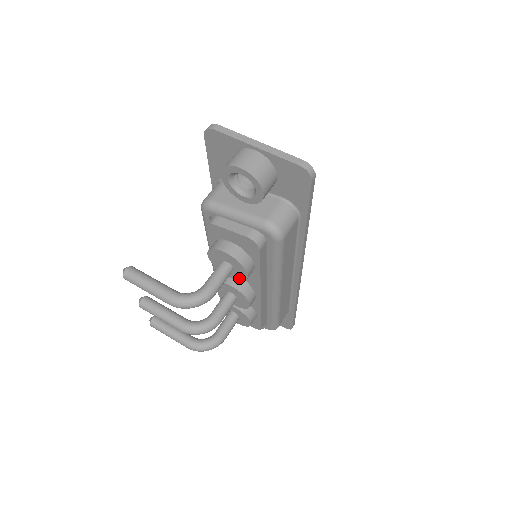
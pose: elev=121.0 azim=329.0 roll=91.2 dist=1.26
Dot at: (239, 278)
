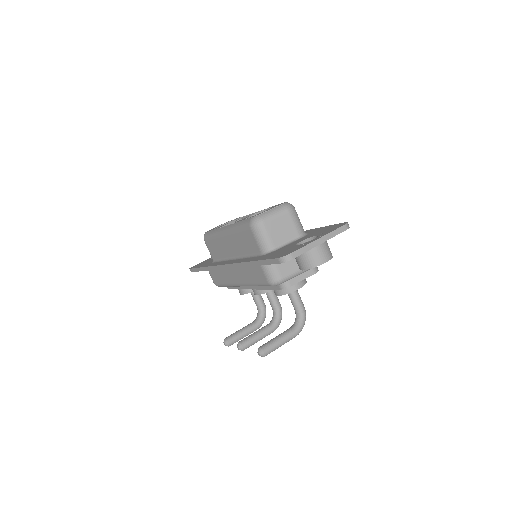
Dot at: occluded
